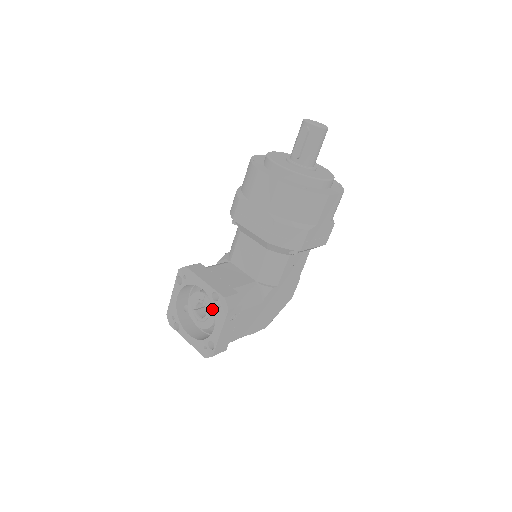
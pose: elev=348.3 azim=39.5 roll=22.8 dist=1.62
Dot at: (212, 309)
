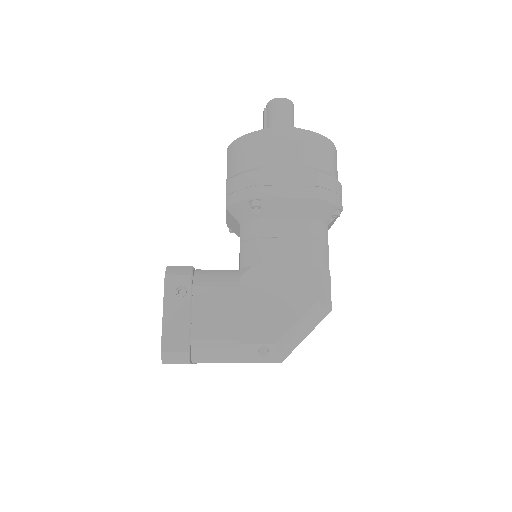
Dot at: occluded
